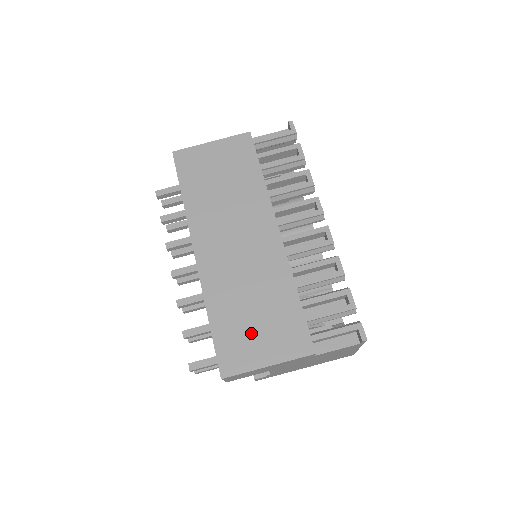
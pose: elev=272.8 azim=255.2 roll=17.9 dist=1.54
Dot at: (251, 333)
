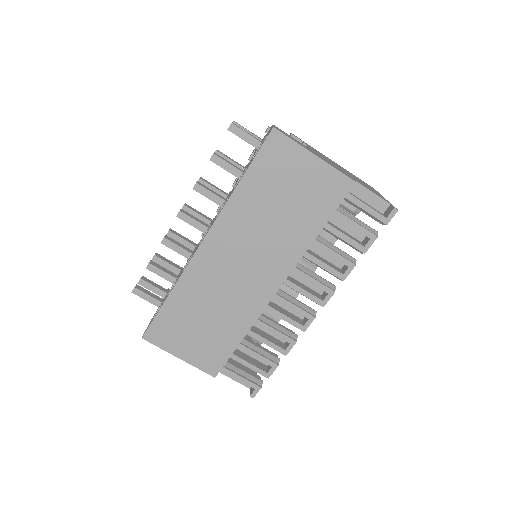
Dot at: (188, 331)
